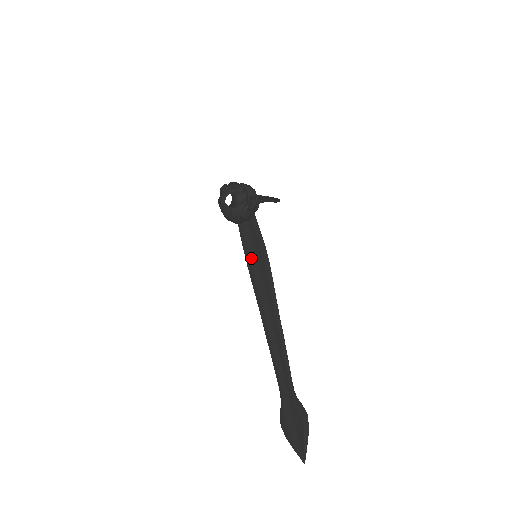
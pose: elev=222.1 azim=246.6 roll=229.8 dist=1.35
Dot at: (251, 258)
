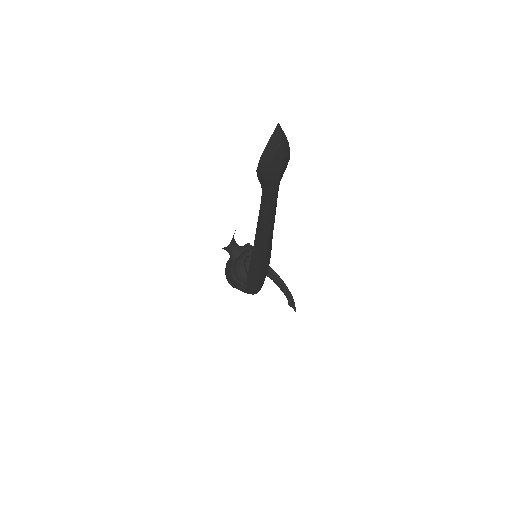
Dot at: occluded
